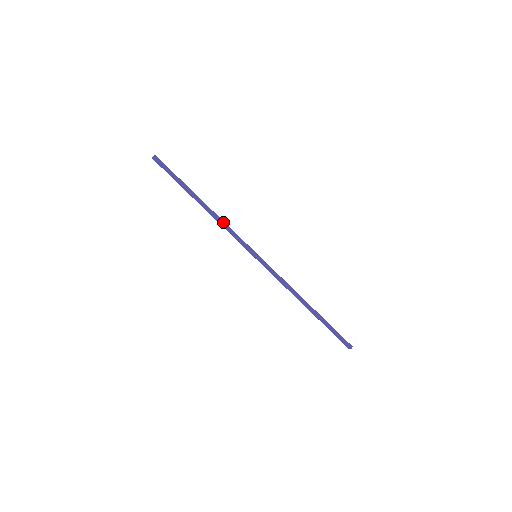
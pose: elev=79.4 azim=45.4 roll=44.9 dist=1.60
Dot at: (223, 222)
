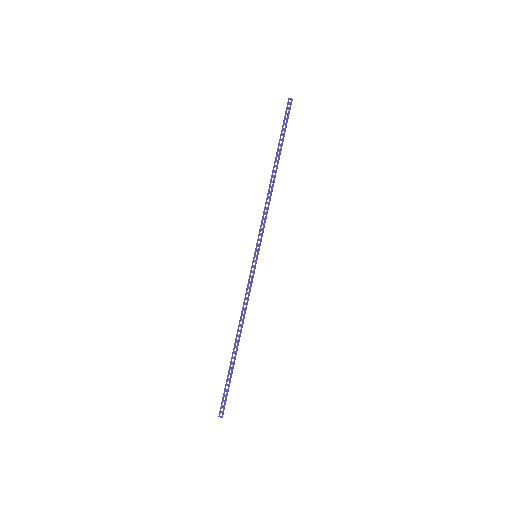
Dot at: occluded
